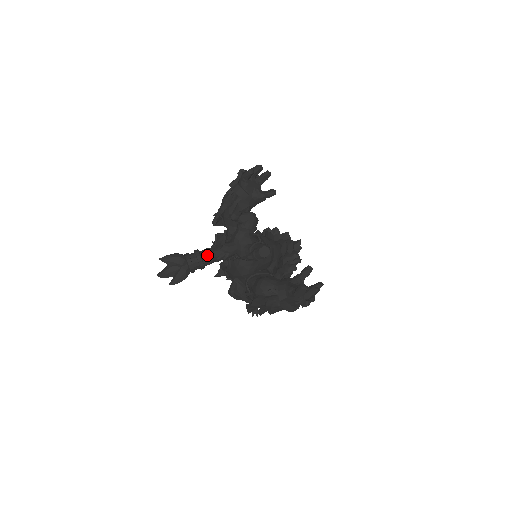
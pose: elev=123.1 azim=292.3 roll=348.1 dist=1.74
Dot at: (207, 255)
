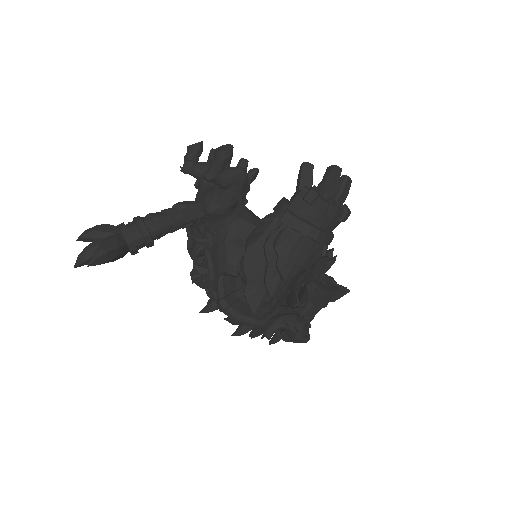
Dot at: (151, 215)
